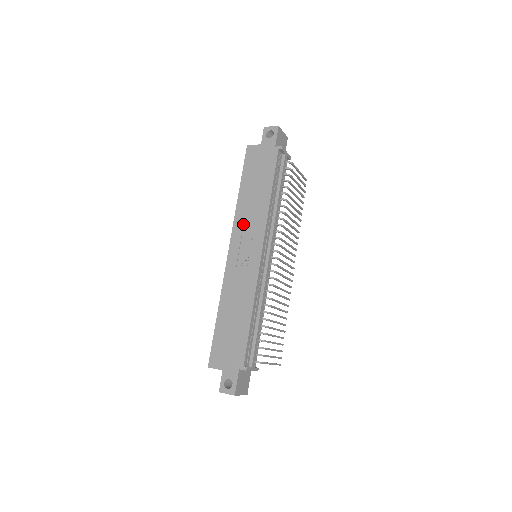
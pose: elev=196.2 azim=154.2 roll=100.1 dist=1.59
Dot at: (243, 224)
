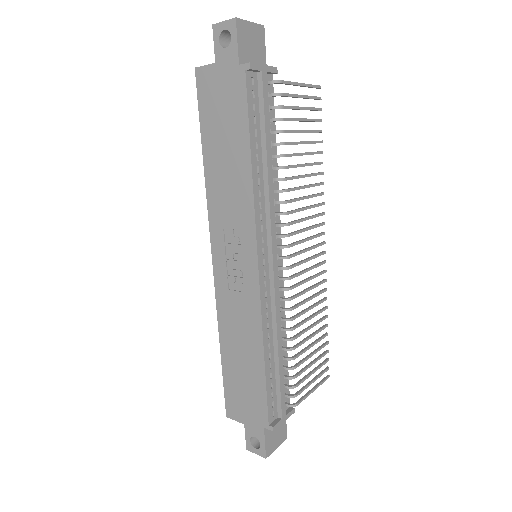
Dot at: (221, 216)
